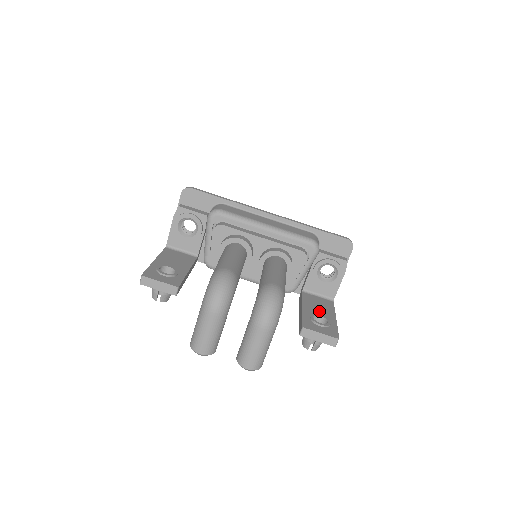
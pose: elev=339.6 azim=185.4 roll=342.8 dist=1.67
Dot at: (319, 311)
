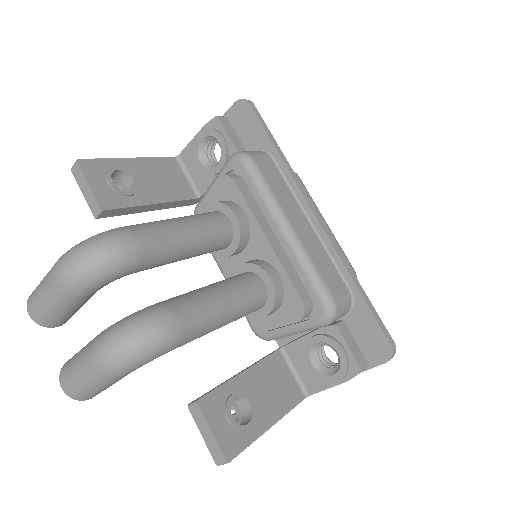
Dot at: (261, 396)
